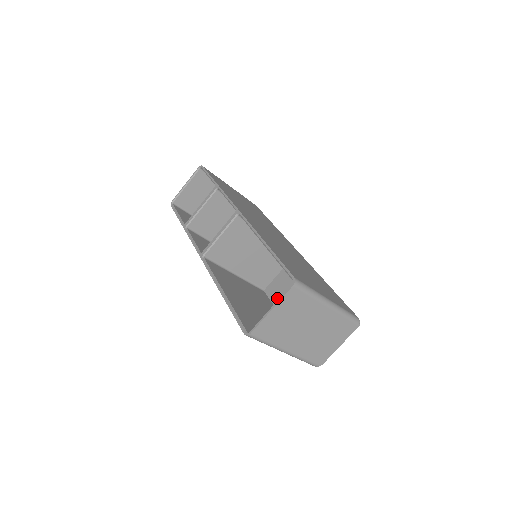
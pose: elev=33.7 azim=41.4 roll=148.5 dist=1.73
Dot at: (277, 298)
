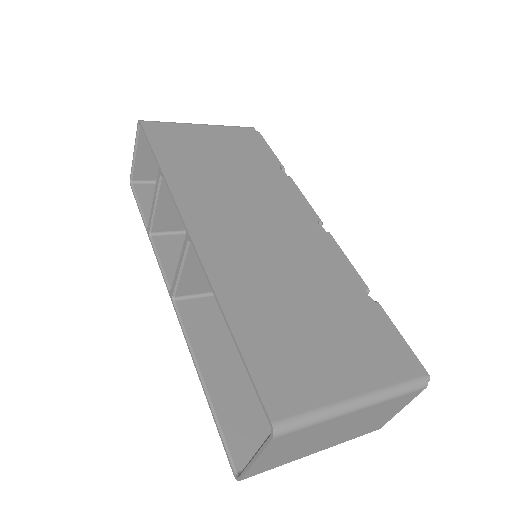
Dot at: occluded
